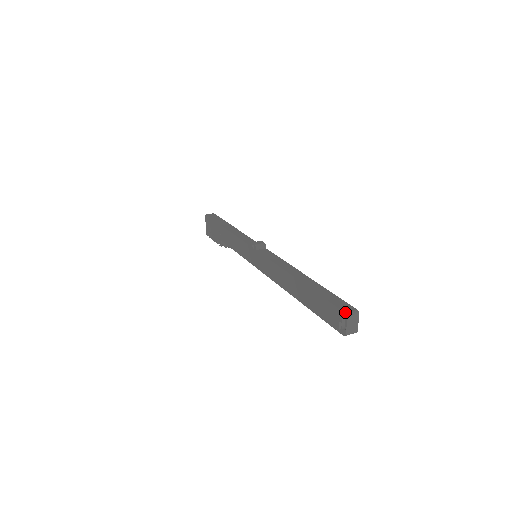
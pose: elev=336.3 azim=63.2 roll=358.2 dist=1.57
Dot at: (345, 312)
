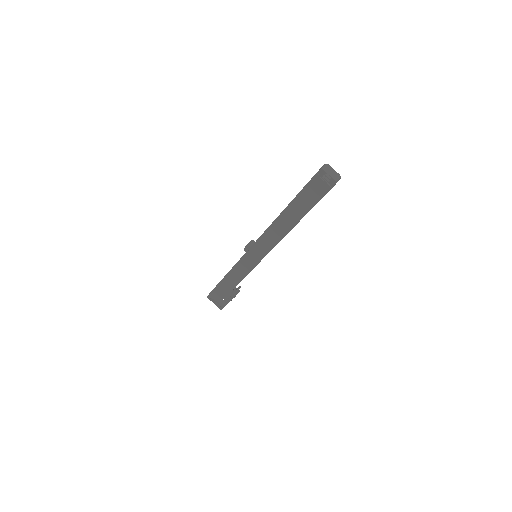
Dot at: (319, 170)
